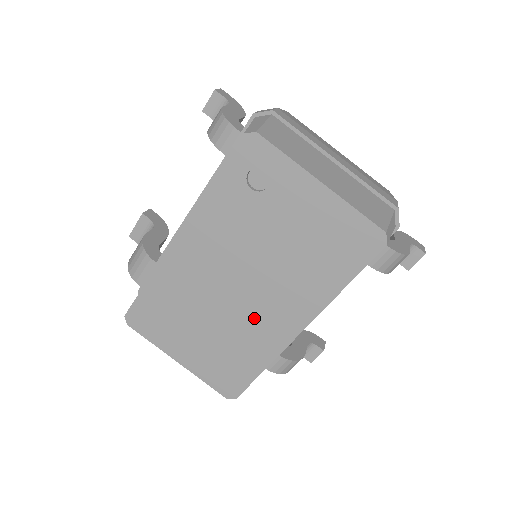
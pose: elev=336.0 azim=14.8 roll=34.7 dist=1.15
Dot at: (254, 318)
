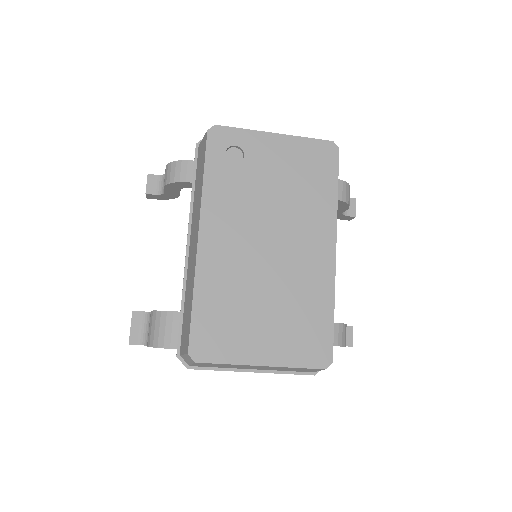
Dot at: (297, 265)
